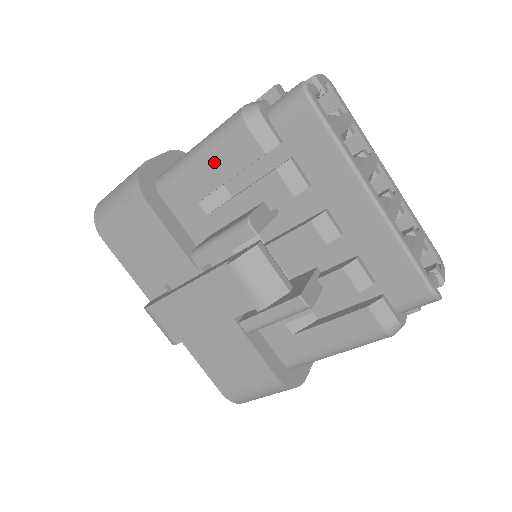
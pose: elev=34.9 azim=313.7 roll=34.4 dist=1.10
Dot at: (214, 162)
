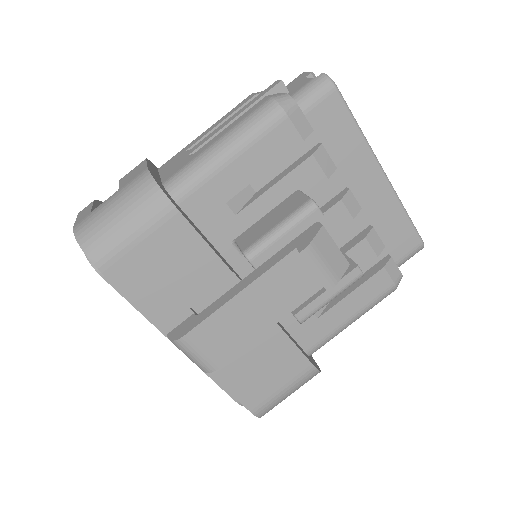
Dot at: (249, 155)
